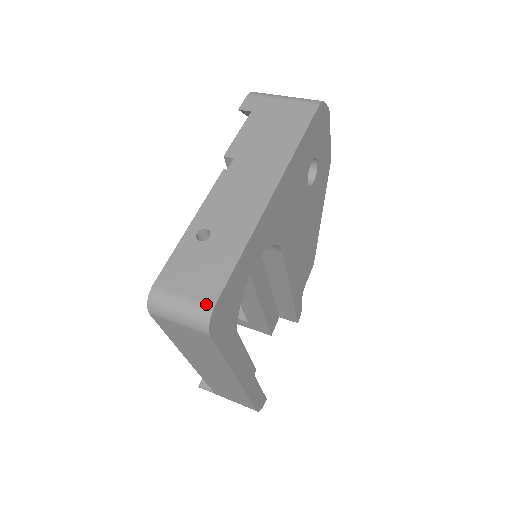
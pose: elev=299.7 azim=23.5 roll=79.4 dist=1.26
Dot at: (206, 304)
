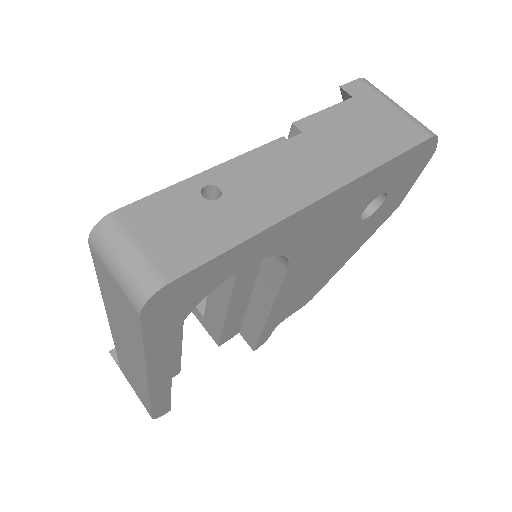
Dot at: (159, 275)
